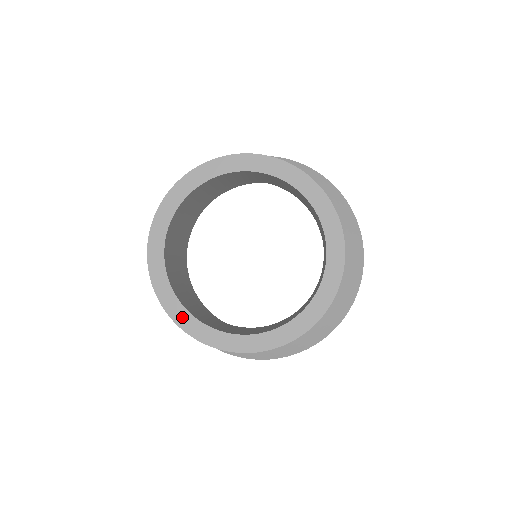
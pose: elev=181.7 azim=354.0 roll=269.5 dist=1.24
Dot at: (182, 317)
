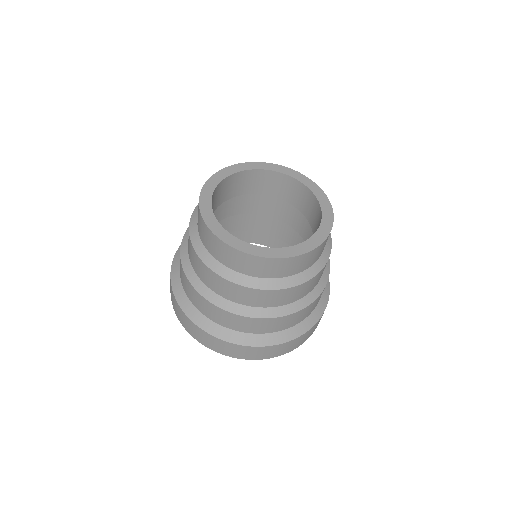
Dot at: (281, 253)
